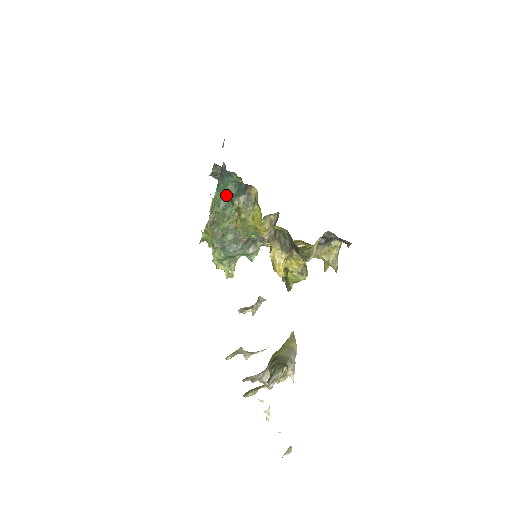
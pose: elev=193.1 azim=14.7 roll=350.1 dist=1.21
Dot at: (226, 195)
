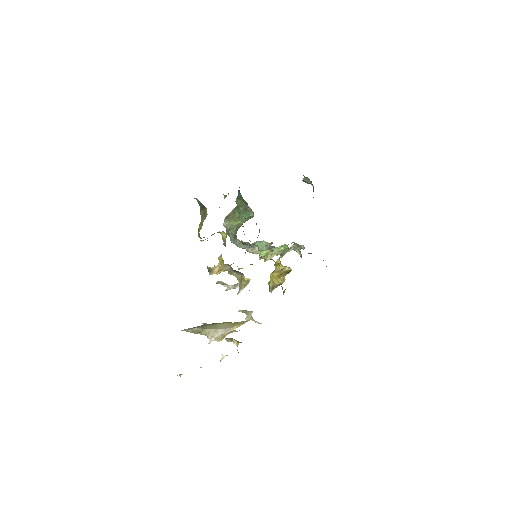
Dot at: occluded
